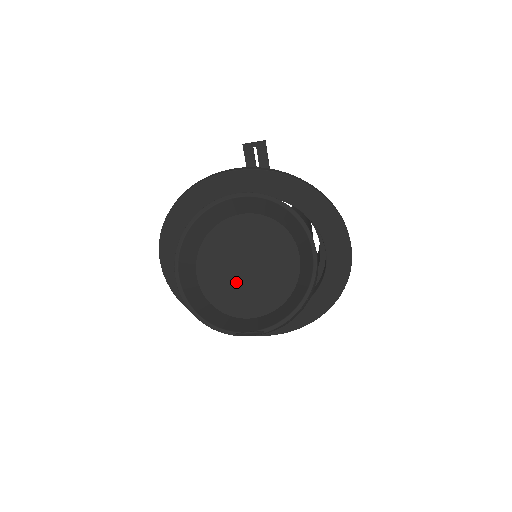
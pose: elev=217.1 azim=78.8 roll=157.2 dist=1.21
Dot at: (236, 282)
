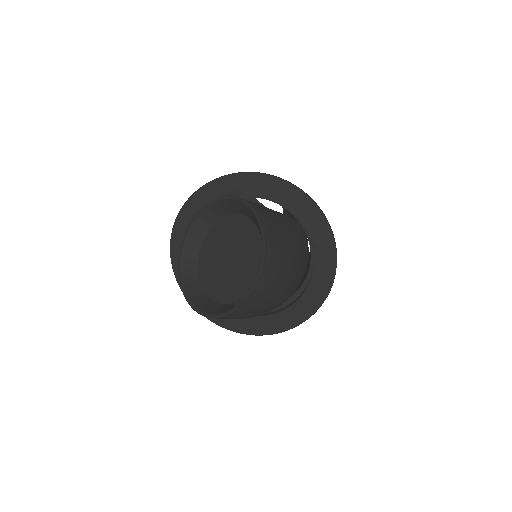
Dot at: (228, 275)
